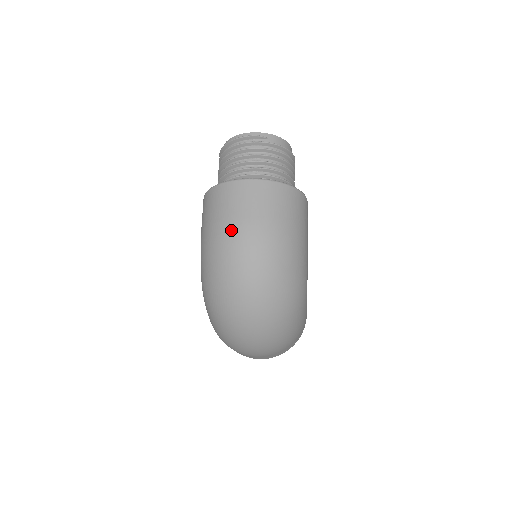
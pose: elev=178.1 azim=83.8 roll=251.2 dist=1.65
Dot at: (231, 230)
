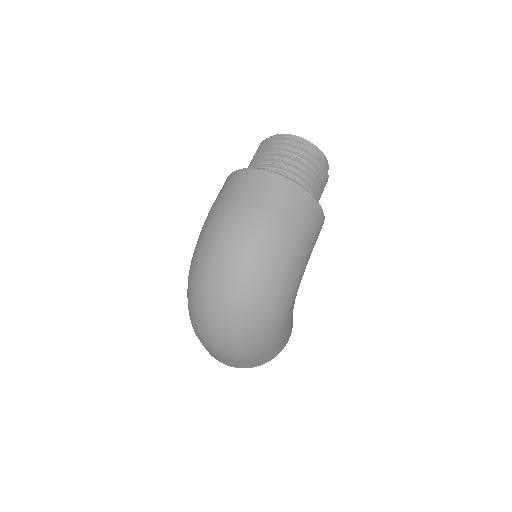
Dot at: (234, 212)
